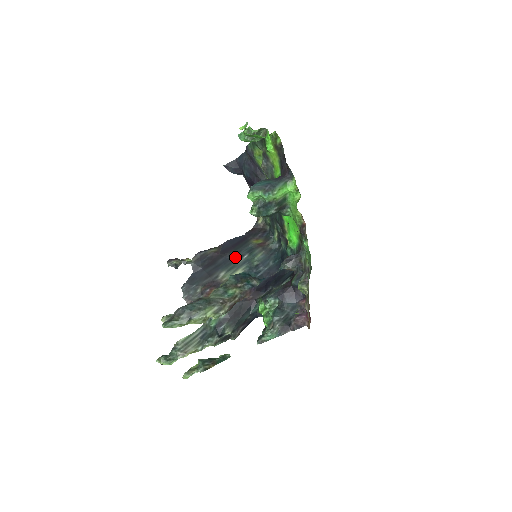
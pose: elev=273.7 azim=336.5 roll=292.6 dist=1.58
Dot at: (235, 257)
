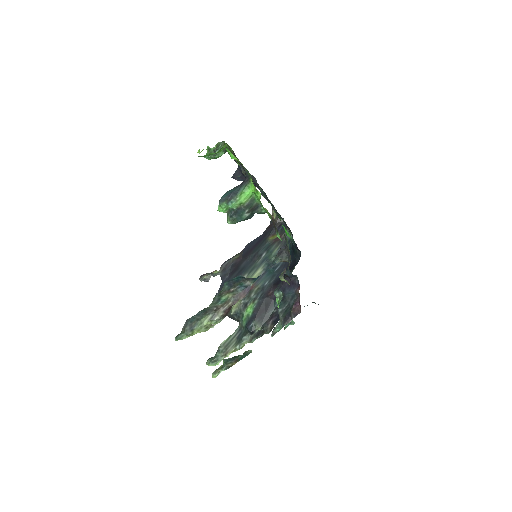
Dot at: (255, 258)
